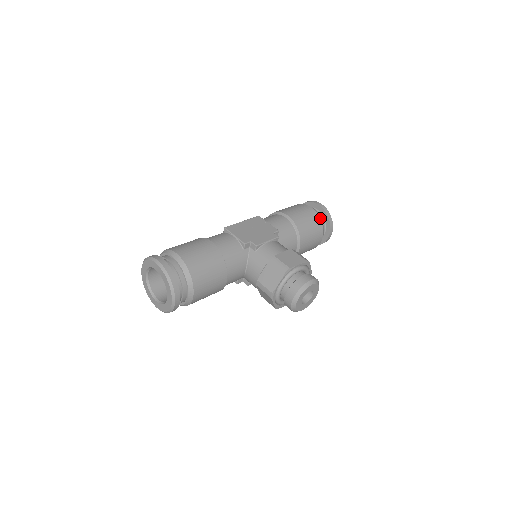
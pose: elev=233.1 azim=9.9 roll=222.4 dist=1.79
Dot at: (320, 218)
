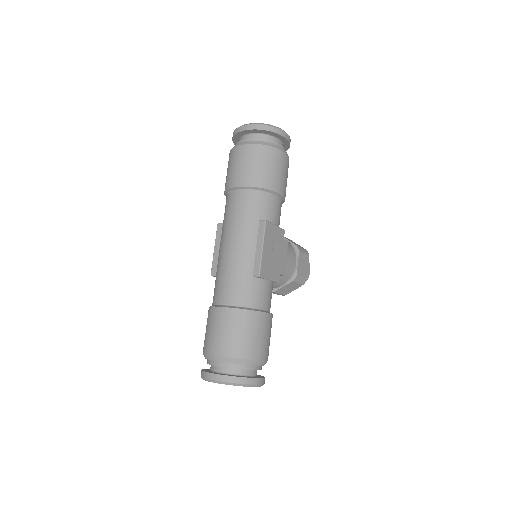
Dot at: occluded
